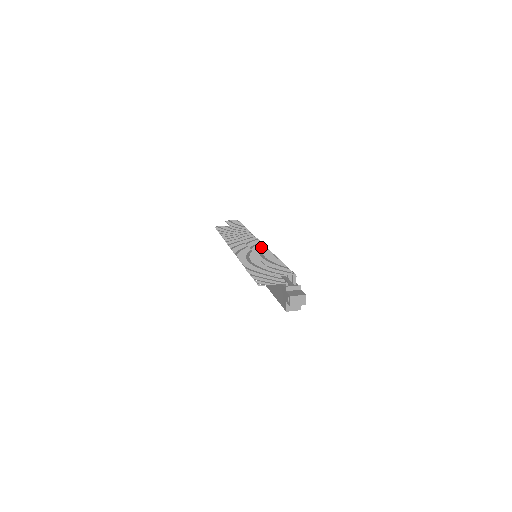
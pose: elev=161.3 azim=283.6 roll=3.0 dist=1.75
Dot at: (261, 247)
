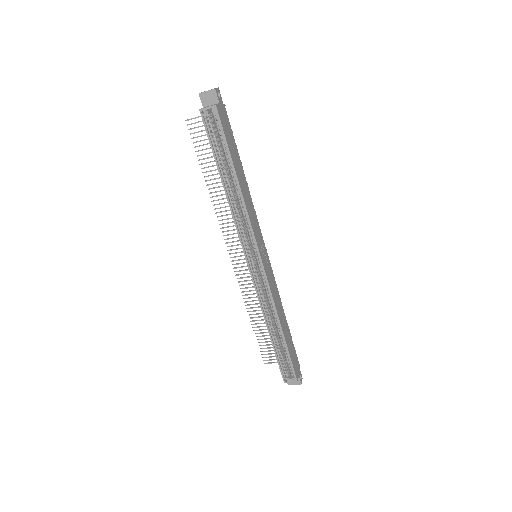
Dot at: occluded
